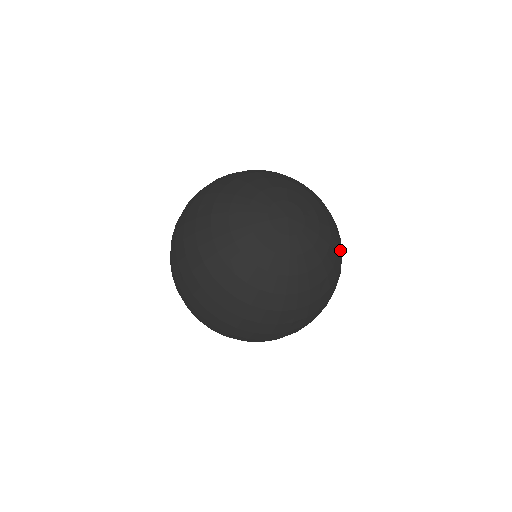
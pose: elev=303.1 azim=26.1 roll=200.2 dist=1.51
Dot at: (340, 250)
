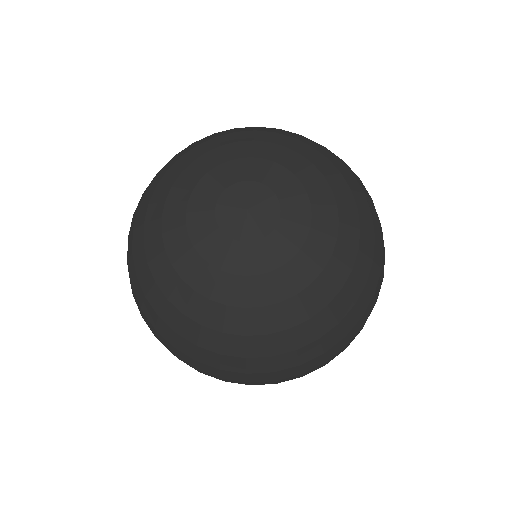
Dot at: (314, 332)
